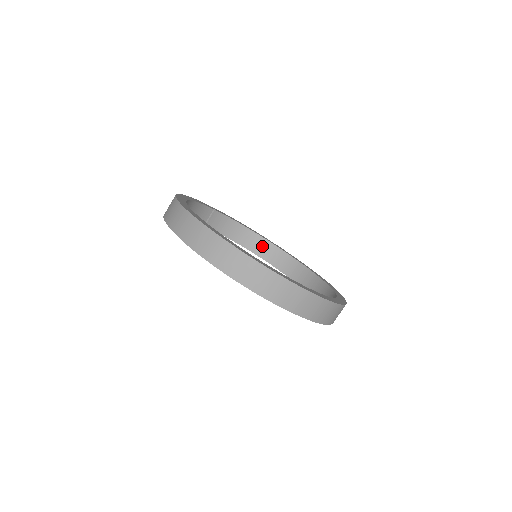
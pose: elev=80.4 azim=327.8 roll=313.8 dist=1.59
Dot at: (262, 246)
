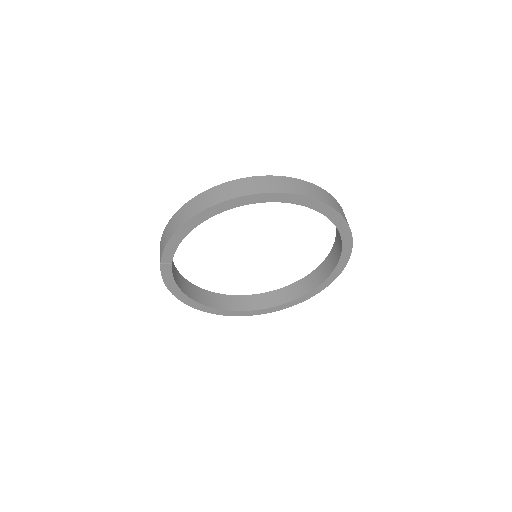
Dot at: (196, 292)
